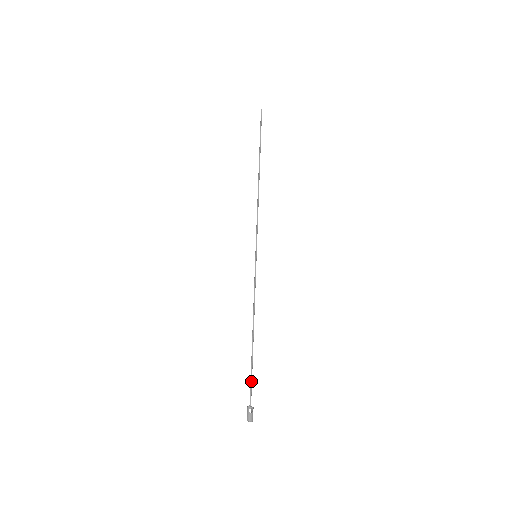
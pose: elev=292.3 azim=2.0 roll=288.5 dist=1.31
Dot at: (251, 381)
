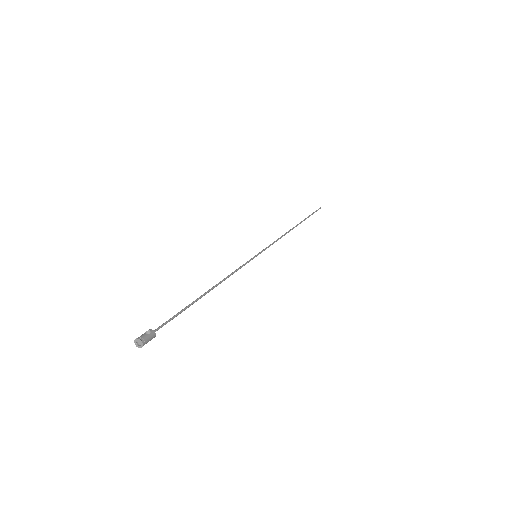
Dot at: (173, 316)
